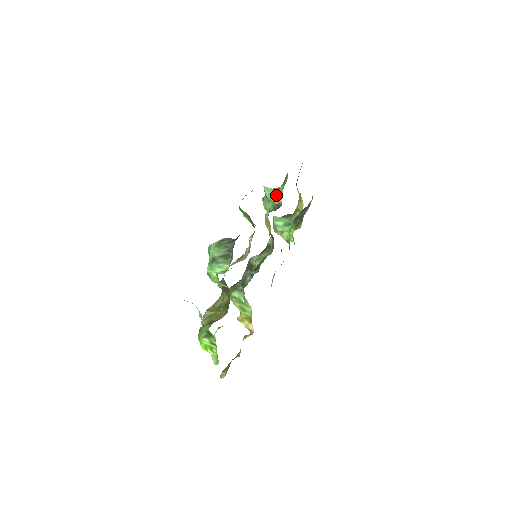
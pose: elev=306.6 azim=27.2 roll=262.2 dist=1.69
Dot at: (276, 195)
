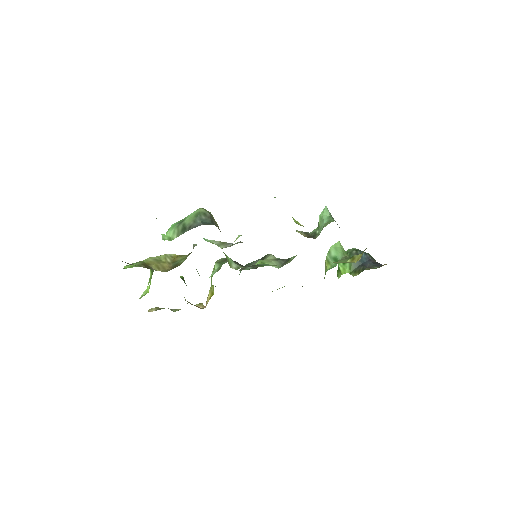
Dot at: (323, 224)
